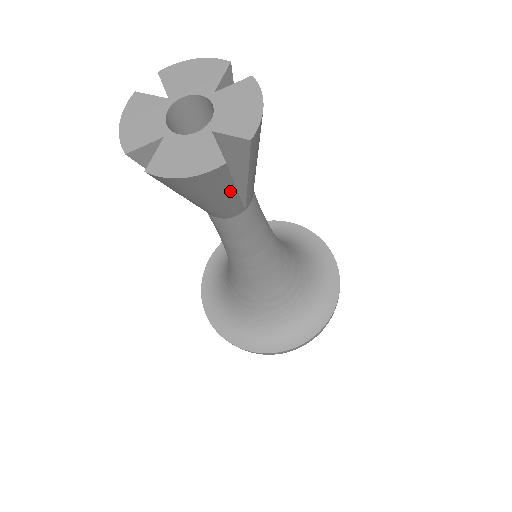
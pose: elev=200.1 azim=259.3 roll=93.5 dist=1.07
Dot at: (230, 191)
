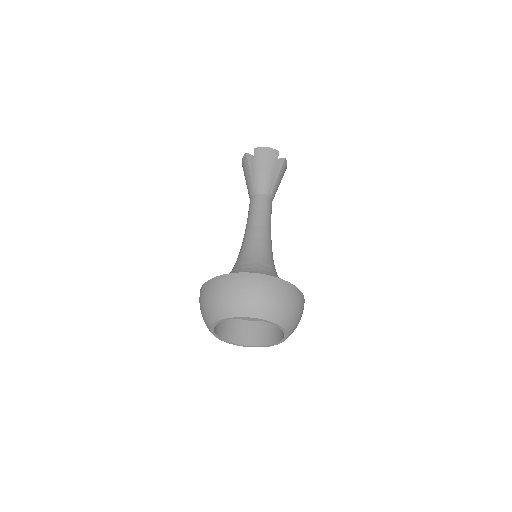
Dot at: (273, 170)
